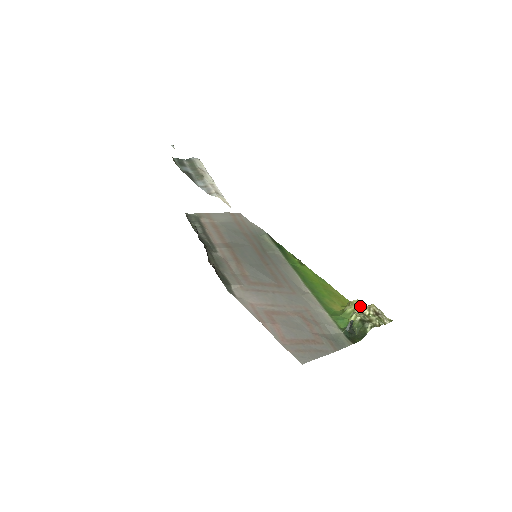
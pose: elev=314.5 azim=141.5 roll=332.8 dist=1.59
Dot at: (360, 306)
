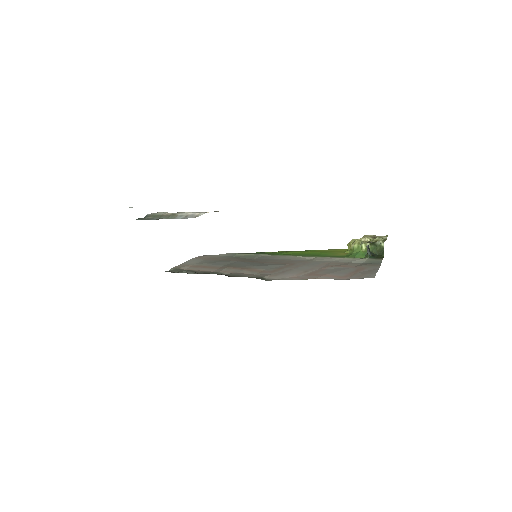
Dot at: occluded
